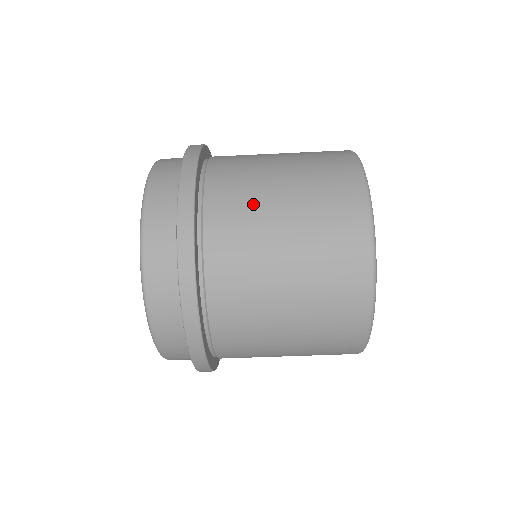
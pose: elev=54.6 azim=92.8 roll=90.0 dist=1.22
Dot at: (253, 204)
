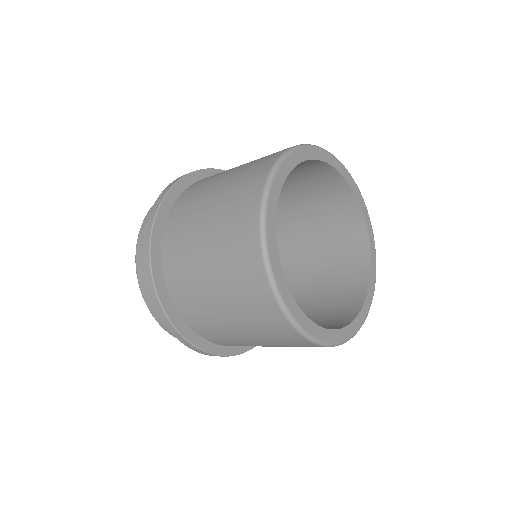
Dot at: (188, 234)
